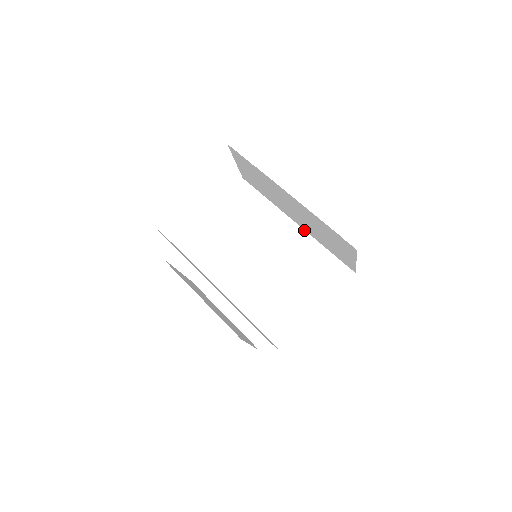
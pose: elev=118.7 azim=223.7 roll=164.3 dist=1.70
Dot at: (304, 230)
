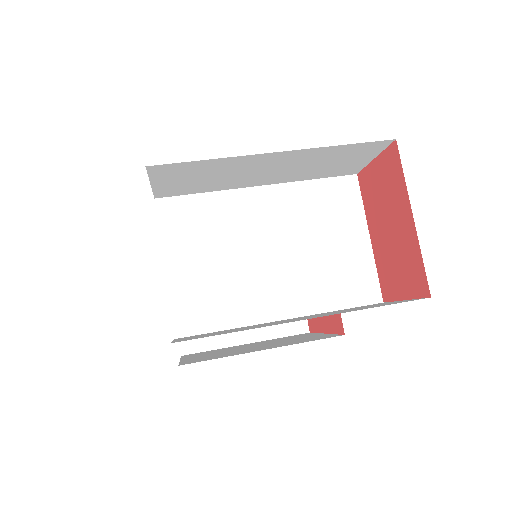
Dot at: (275, 184)
